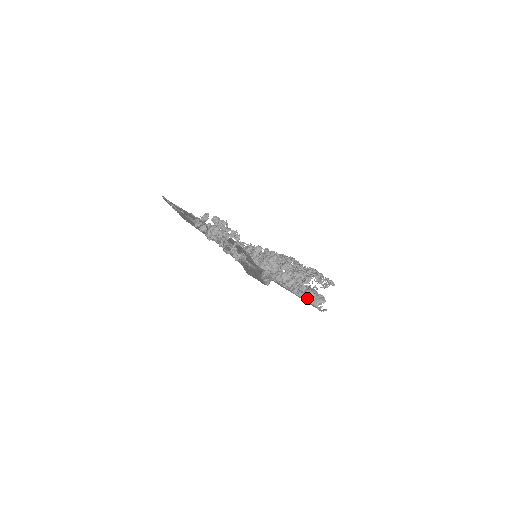
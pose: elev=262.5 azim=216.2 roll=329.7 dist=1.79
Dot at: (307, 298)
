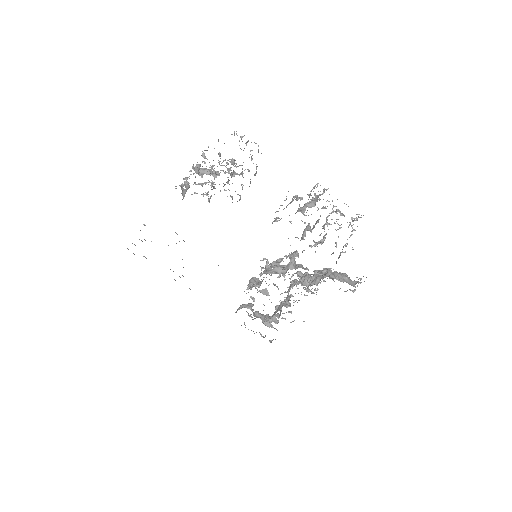
Dot at: (338, 278)
